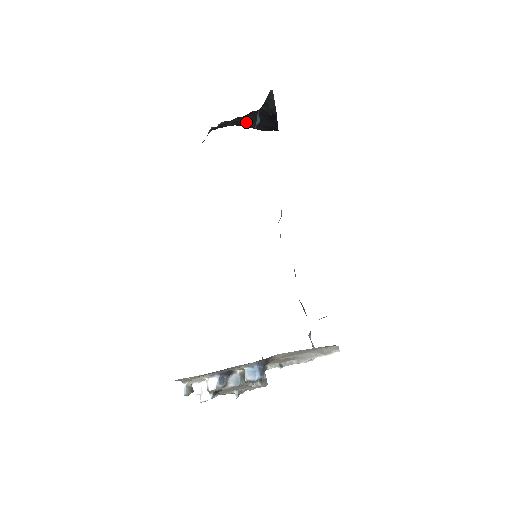
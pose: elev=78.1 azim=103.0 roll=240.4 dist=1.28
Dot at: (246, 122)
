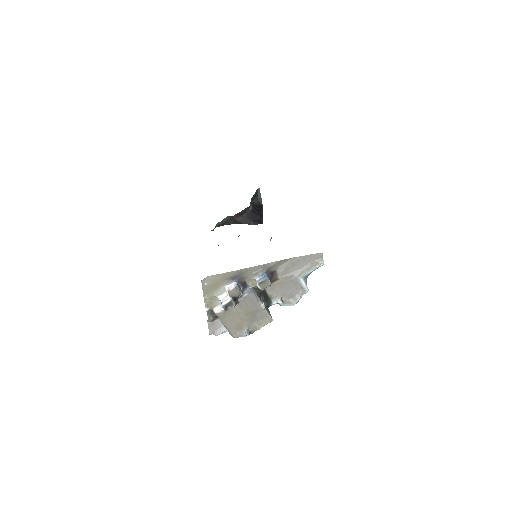
Dot at: (241, 220)
